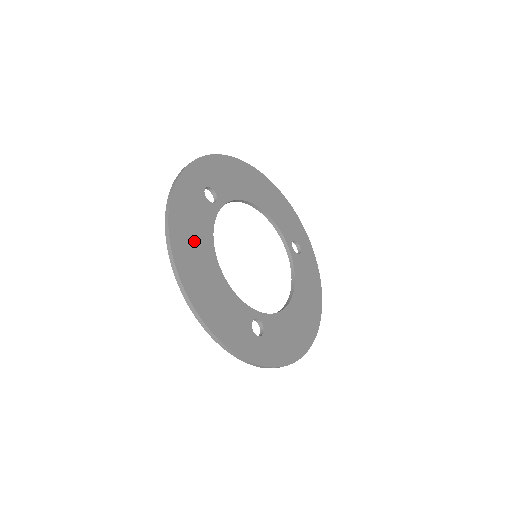
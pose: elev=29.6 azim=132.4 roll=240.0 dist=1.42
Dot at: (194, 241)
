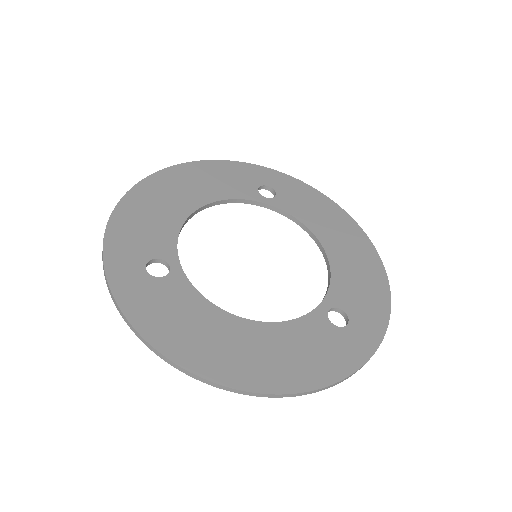
Dot at: (206, 336)
